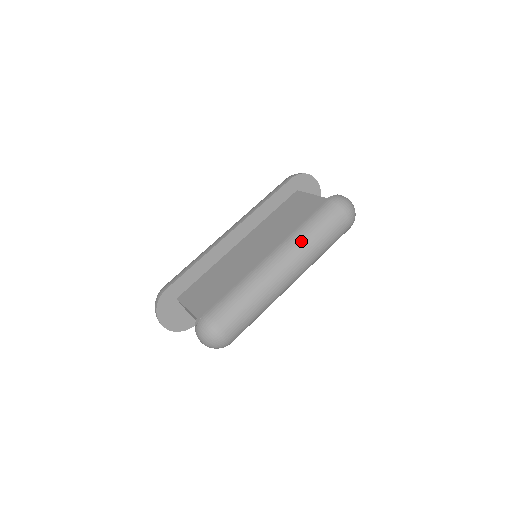
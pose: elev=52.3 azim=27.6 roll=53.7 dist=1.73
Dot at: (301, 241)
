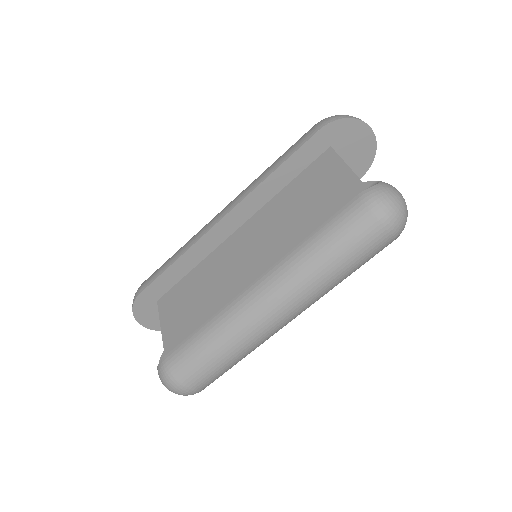
Dot at: (299, 272)
